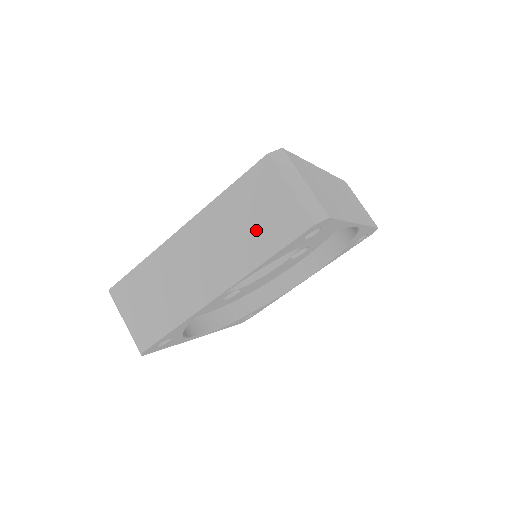
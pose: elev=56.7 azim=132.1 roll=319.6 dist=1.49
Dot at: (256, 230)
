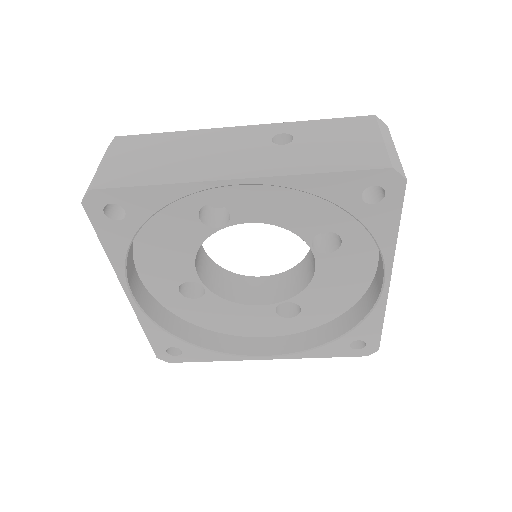
Dot at: occluded
